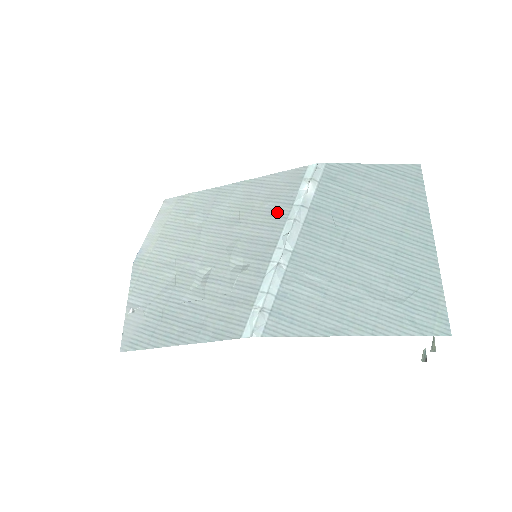
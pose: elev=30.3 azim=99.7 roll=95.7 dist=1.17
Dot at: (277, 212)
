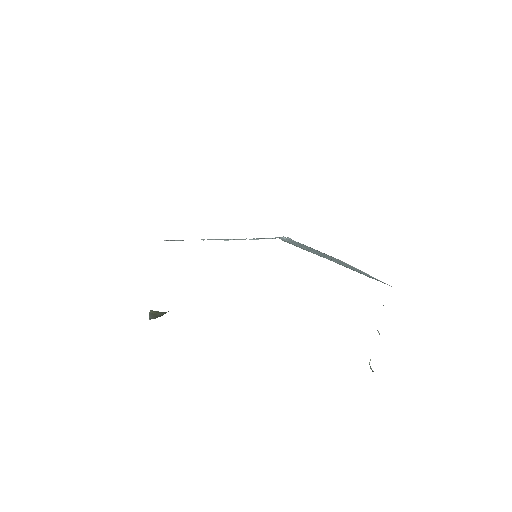
Dot at: occluded
